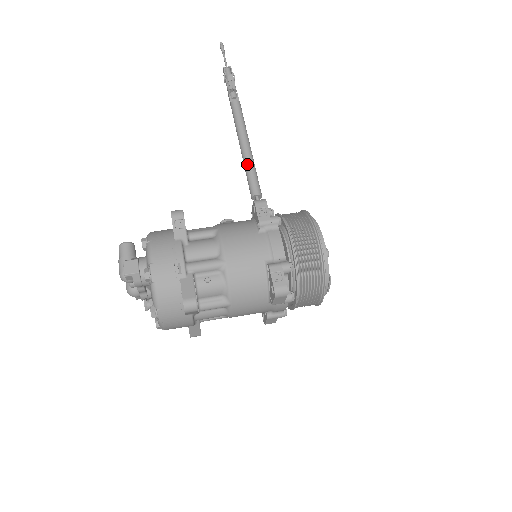
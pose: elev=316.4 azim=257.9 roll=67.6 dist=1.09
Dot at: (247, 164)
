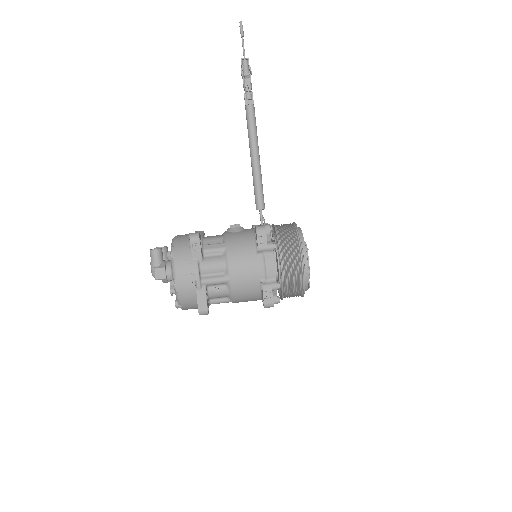
Dot at: (255, 178)
